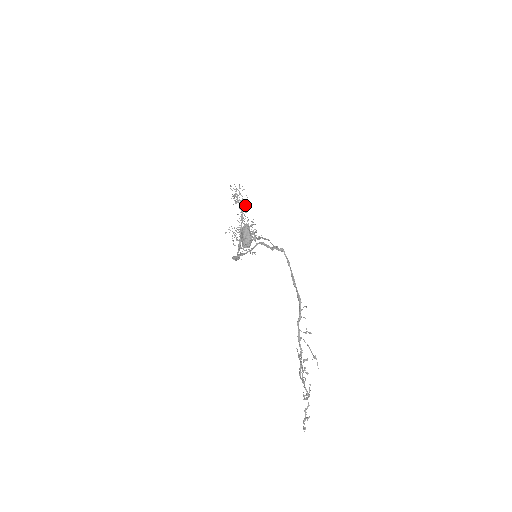
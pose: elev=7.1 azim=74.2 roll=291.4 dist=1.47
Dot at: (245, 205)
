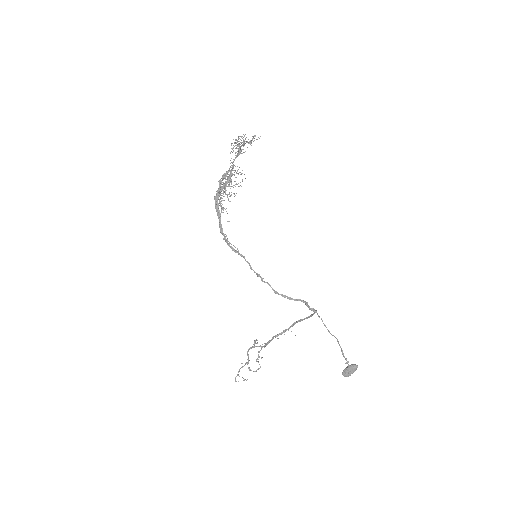
Dot at: occluded
